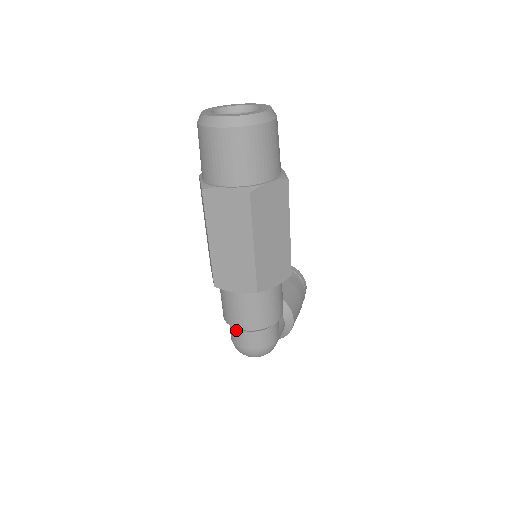
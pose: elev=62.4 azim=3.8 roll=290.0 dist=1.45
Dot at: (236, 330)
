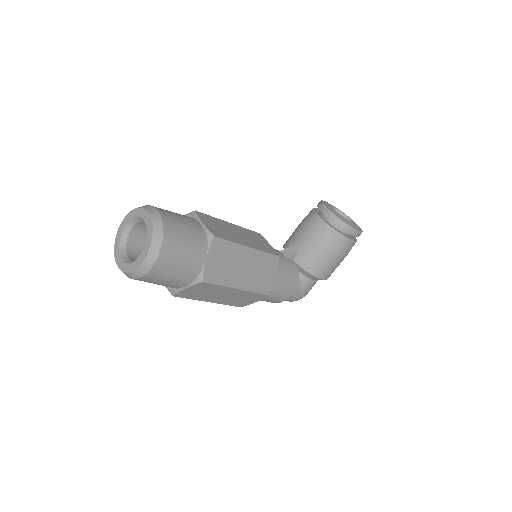
Dot at: occluded
